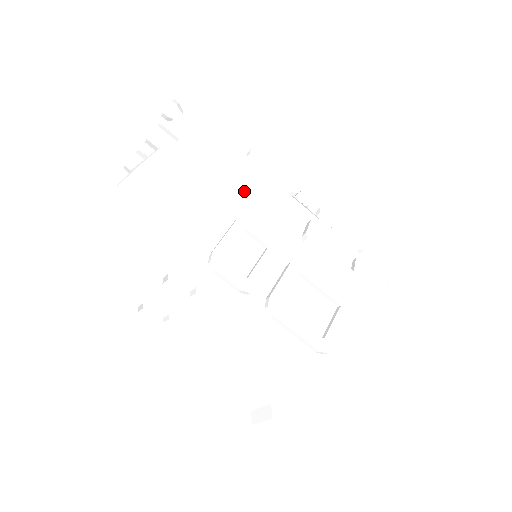
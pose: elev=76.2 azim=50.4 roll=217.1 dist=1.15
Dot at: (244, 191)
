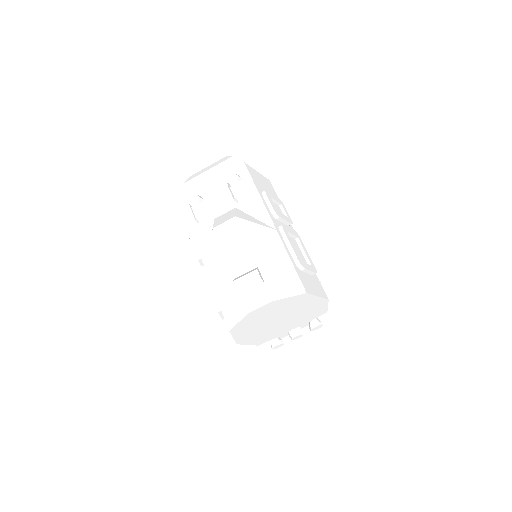
Dot at: occluded
